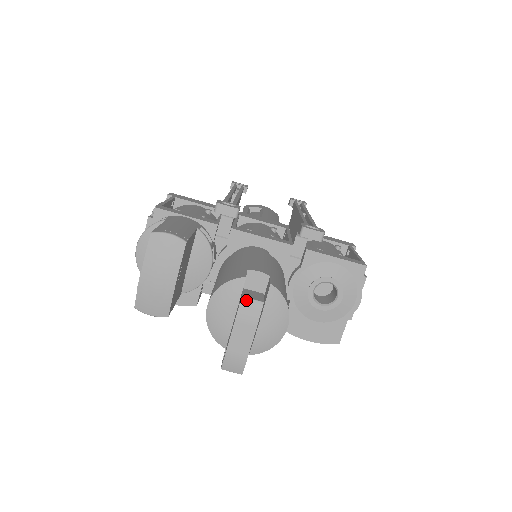
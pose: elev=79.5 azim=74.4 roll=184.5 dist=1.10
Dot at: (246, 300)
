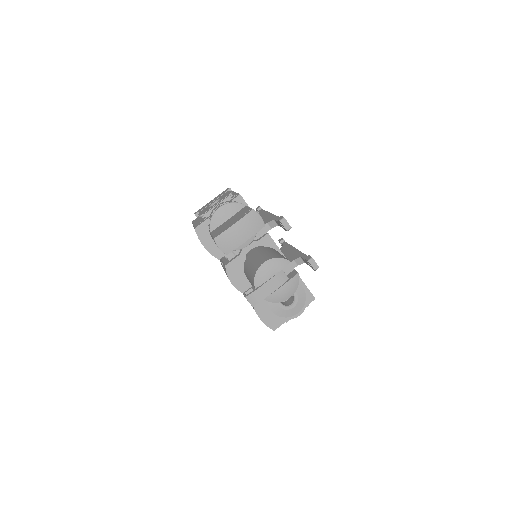
Dot at: (283, 272)
